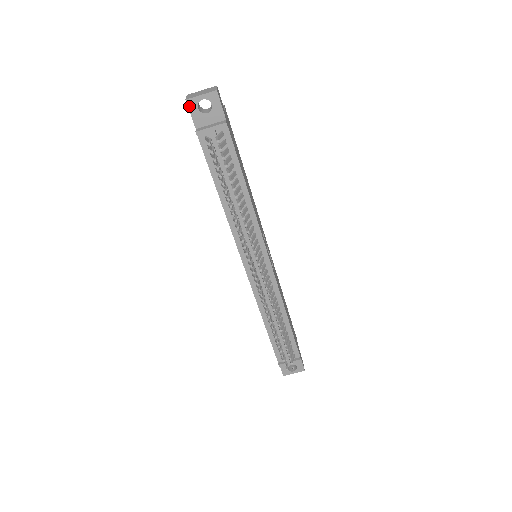
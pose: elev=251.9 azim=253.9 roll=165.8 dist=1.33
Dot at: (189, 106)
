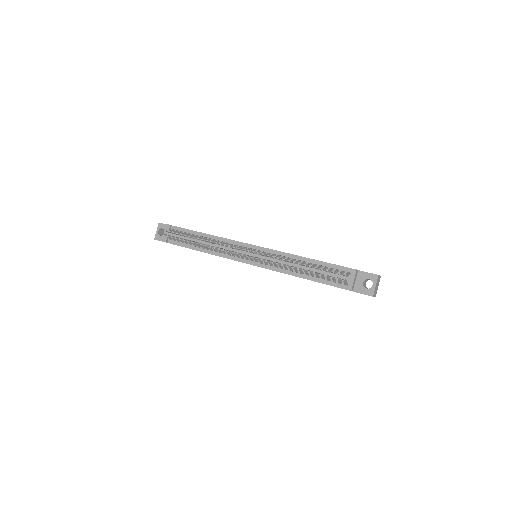
Dot at: occluded
